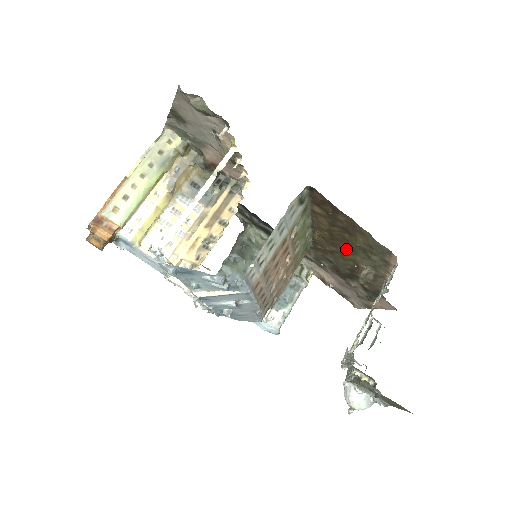
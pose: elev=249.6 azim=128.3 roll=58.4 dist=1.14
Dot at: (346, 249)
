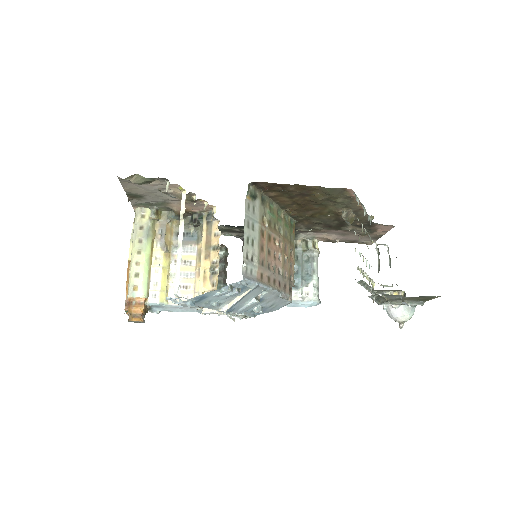
Dot at: (317, 207)
